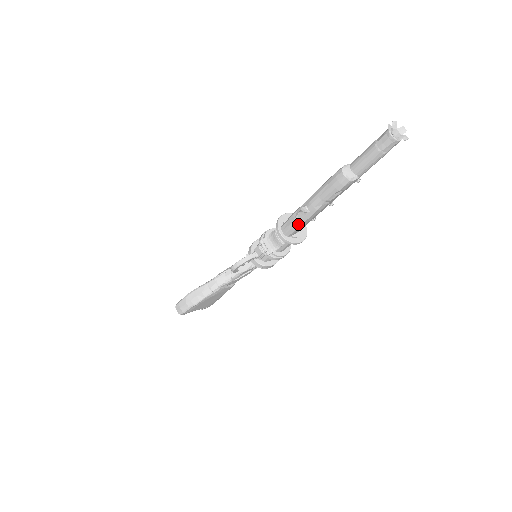
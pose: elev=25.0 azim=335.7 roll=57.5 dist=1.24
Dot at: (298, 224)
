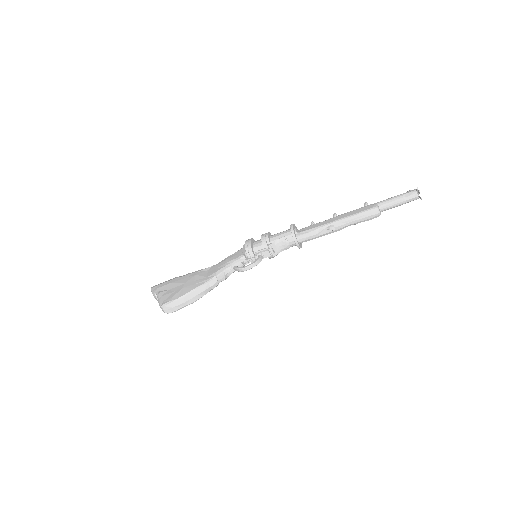
Dot at: (318, 237)
